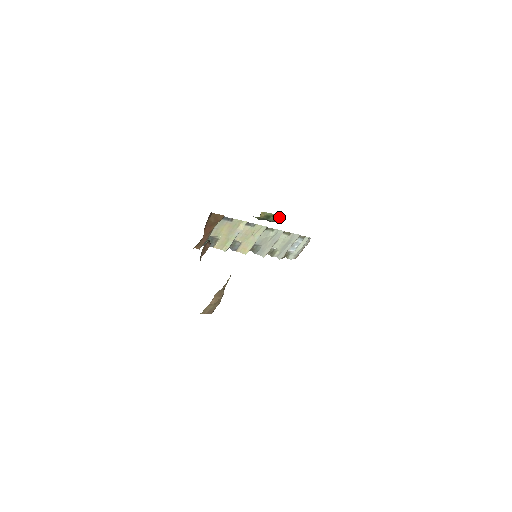
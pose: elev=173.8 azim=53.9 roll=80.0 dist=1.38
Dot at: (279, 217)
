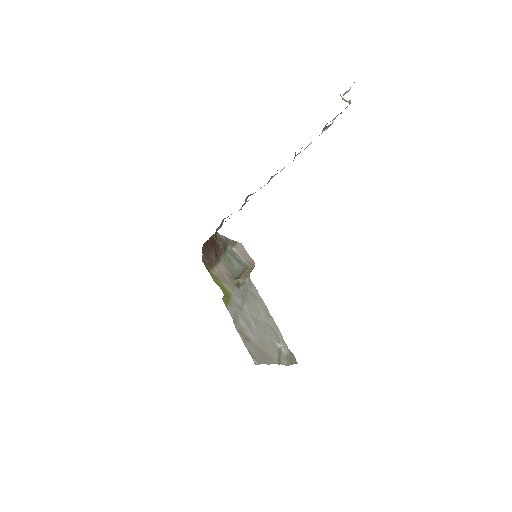
Dot at: occluded
